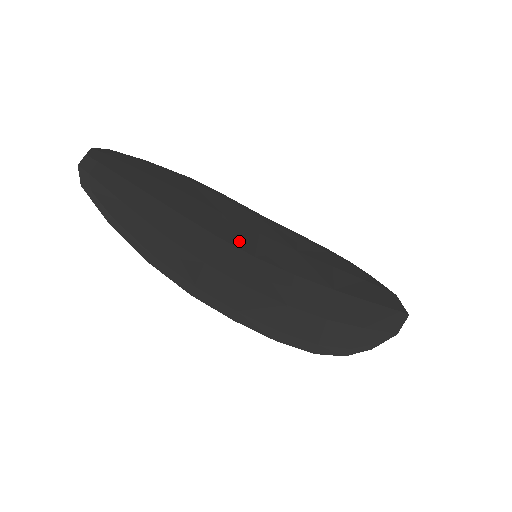
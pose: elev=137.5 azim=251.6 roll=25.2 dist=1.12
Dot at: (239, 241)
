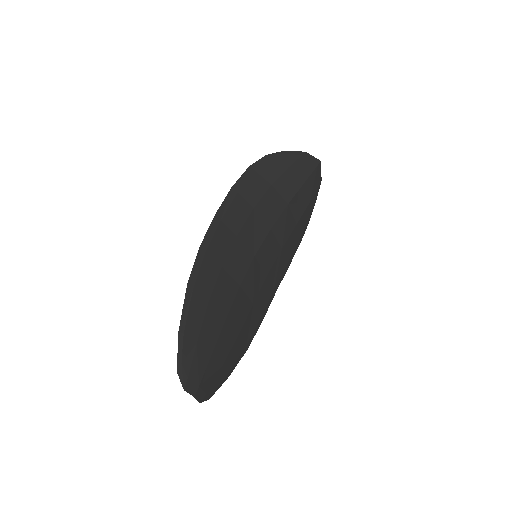
Dot at: (244, 264)
